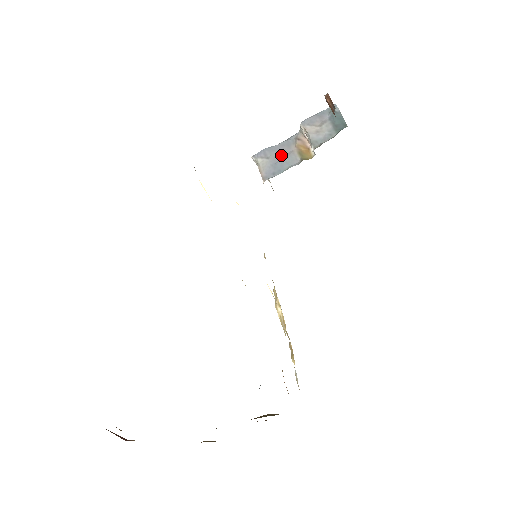
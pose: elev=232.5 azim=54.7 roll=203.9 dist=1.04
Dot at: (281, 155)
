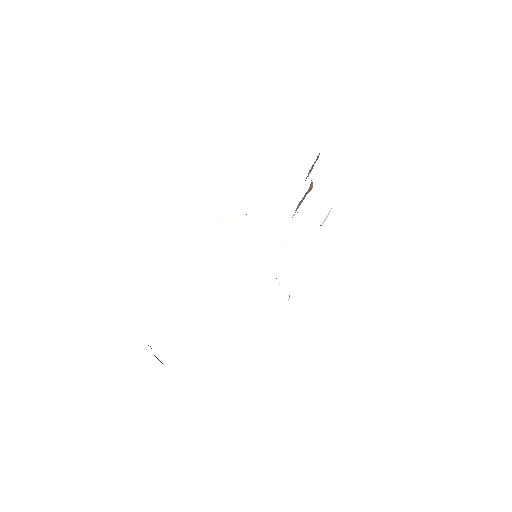
Dot at: occluded
